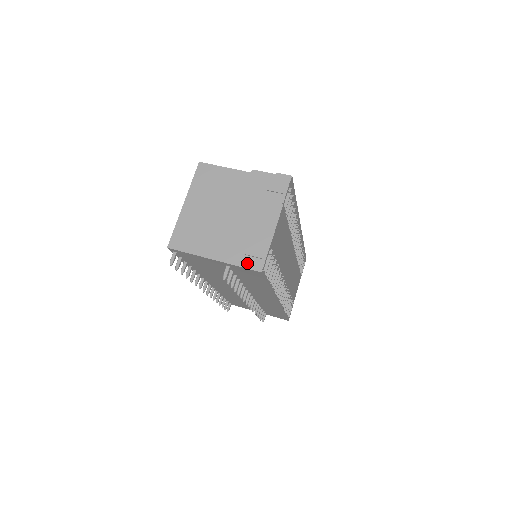
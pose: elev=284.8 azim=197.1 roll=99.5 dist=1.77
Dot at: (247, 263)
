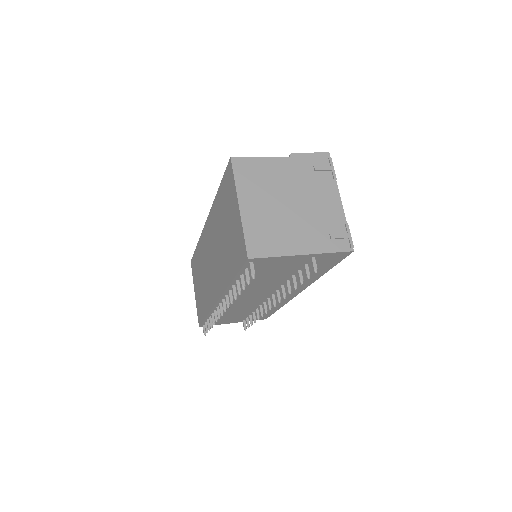
Dot at: (336, 247)
